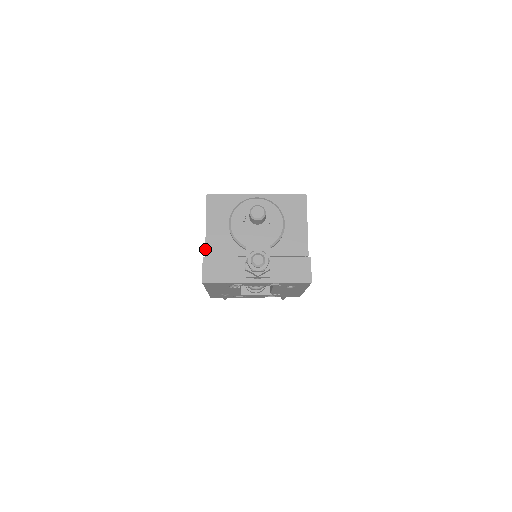
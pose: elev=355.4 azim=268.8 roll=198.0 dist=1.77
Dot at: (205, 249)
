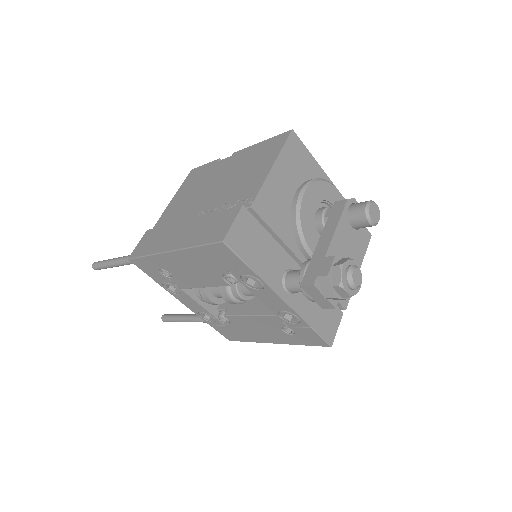
Dot at: (256, 196)
